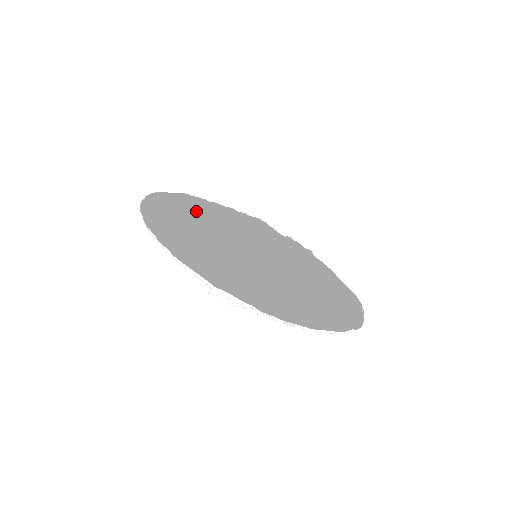
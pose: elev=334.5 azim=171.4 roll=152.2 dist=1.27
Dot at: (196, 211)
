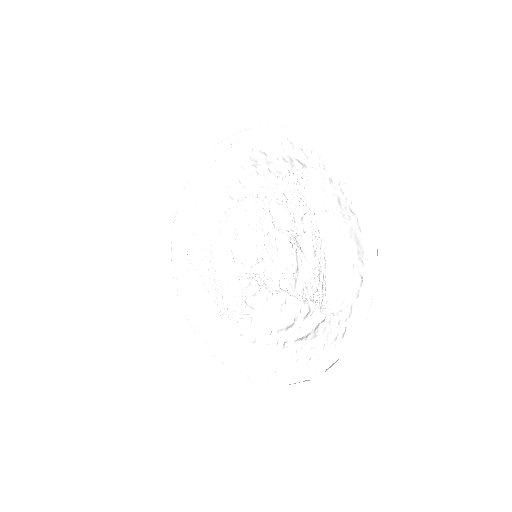
Dot at: (231, 196)
